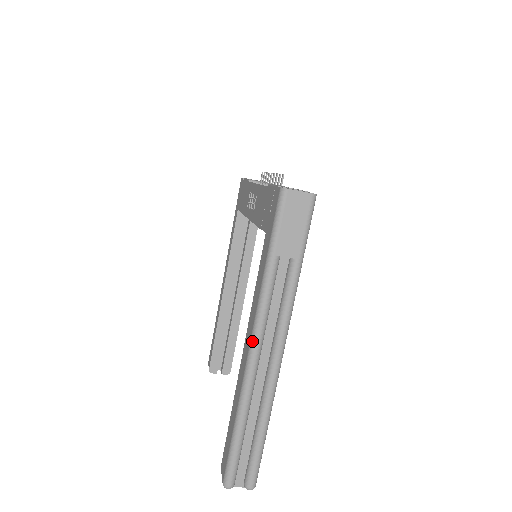
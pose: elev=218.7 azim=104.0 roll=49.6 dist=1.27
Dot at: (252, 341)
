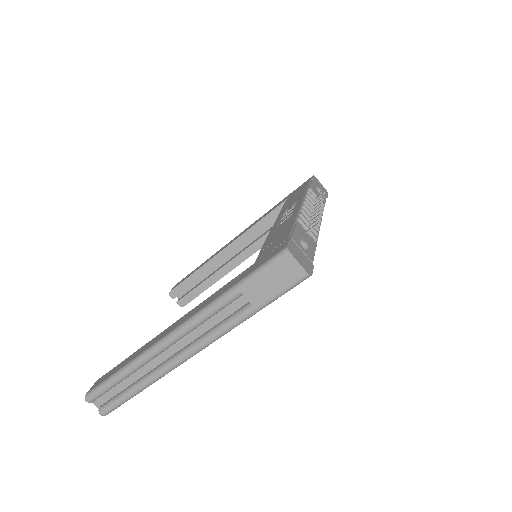
Dot at: (176, 330)
